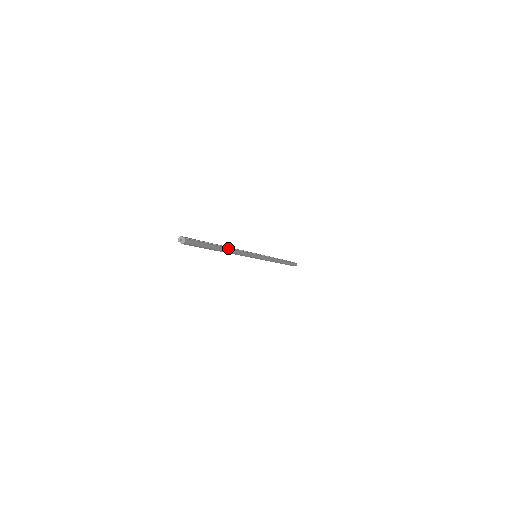
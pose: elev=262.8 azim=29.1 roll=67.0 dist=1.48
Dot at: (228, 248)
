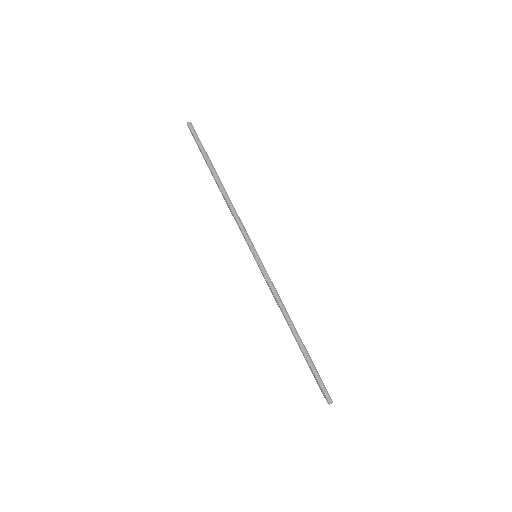
Dot at: (223, 186)
